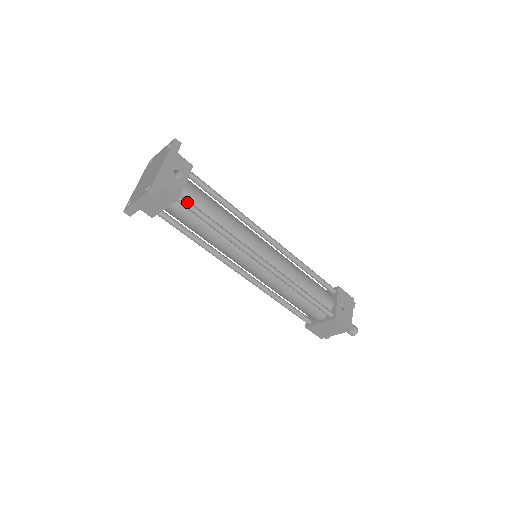
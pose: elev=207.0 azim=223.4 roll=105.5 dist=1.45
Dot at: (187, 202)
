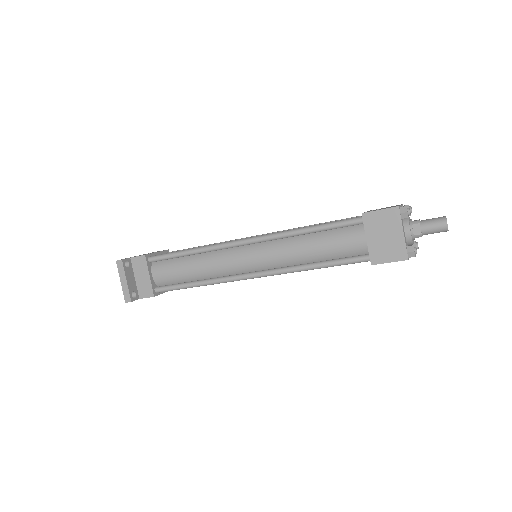
Dot at: (156, 256)
